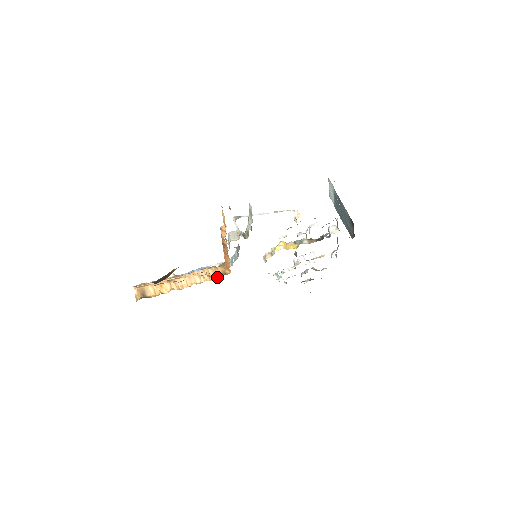
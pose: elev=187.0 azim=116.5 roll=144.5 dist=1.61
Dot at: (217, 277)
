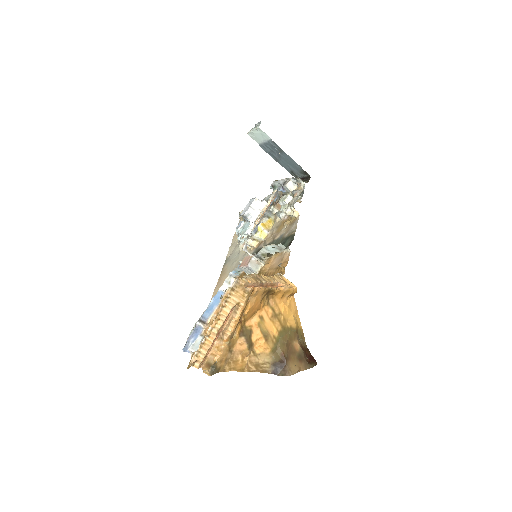
Dot at: (244, 299)
